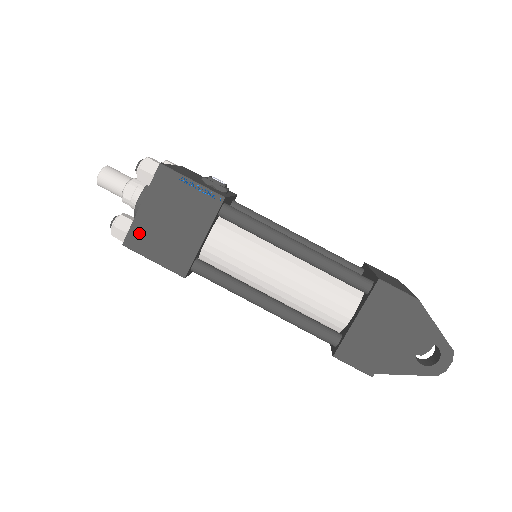
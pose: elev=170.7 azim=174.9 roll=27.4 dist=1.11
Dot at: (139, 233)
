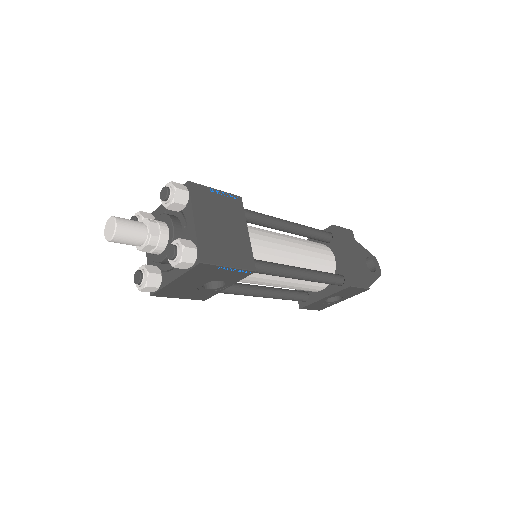
Dot at: (206, 246)
